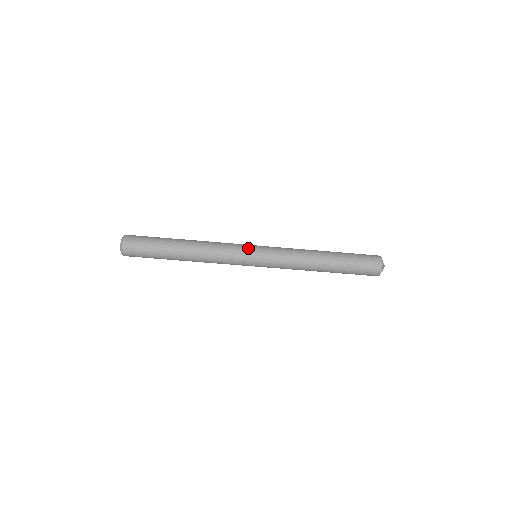
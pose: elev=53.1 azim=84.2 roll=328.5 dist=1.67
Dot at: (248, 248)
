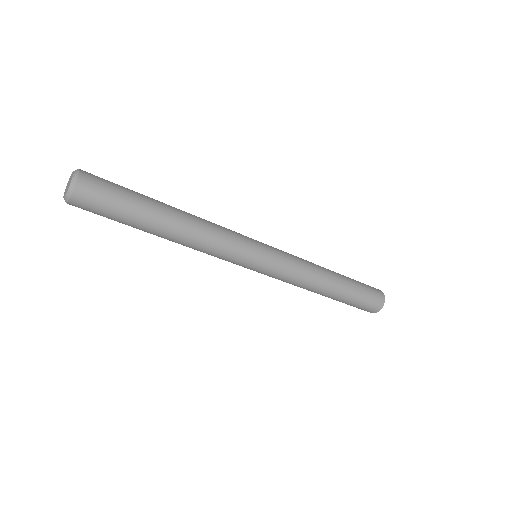
Dot at: (253, 252)
